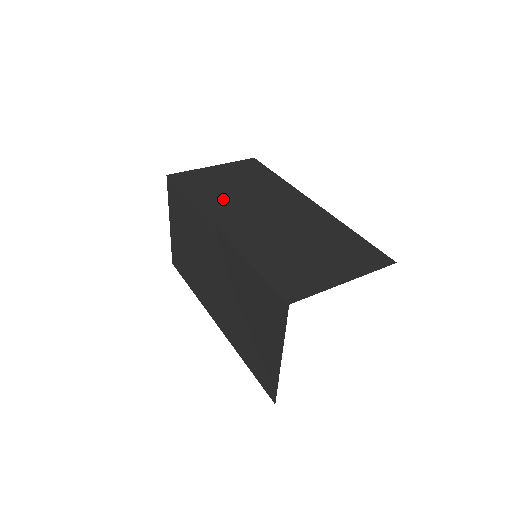
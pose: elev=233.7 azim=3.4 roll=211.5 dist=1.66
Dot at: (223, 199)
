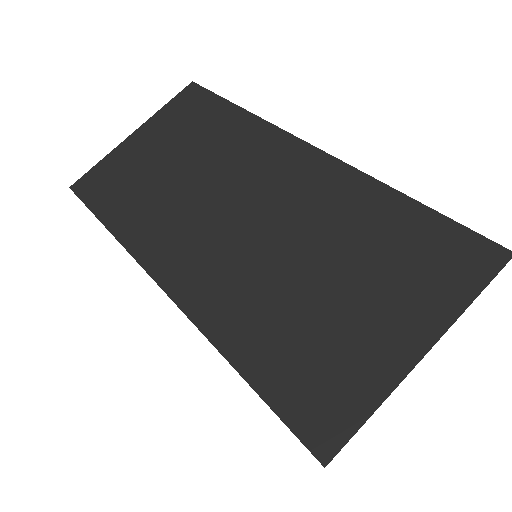
Dot at: (160, 207)
